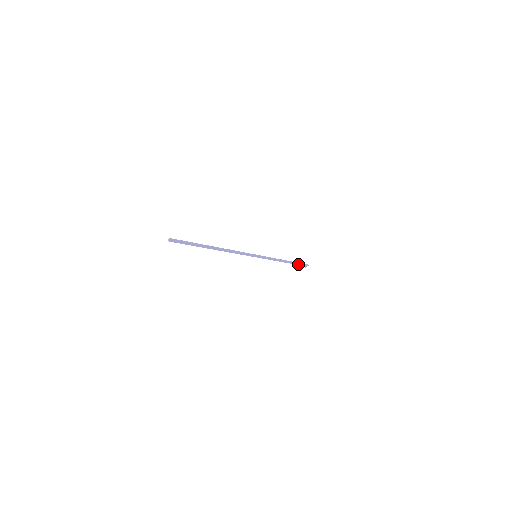
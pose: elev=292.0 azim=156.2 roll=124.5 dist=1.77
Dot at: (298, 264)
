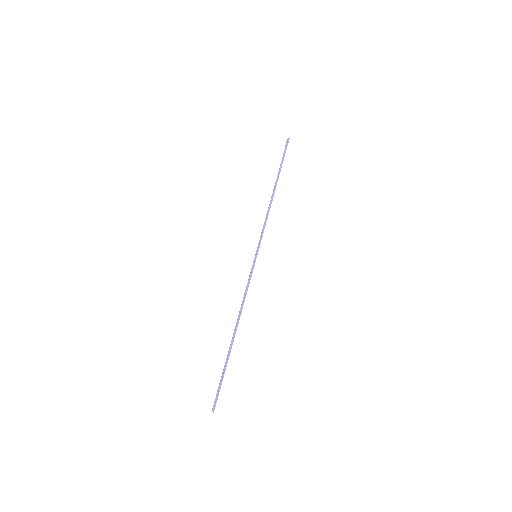
Dot at: (282, 162)
